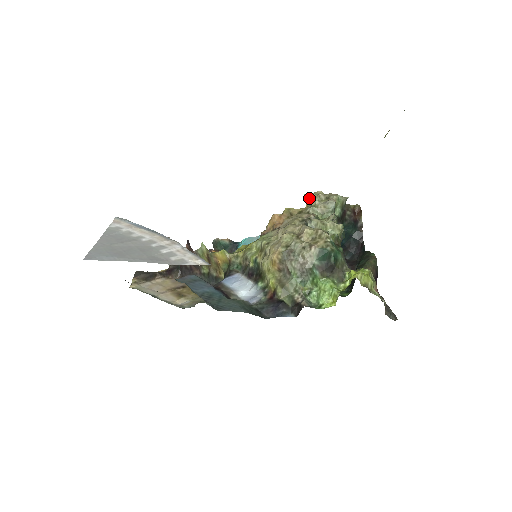
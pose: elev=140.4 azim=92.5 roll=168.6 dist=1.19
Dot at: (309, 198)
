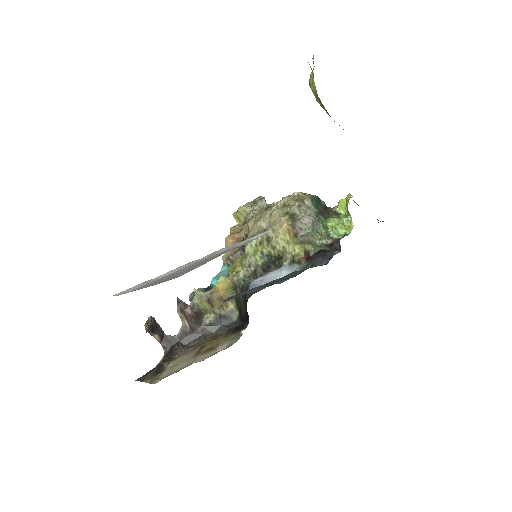
Dot at: (240, 212)
